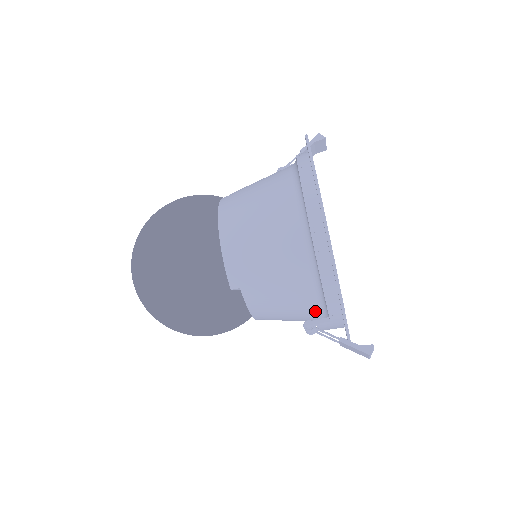
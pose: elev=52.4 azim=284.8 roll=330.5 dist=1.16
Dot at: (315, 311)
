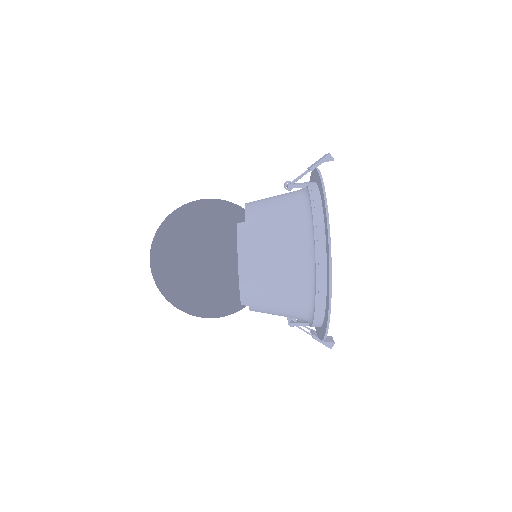
Dot at: occluded
